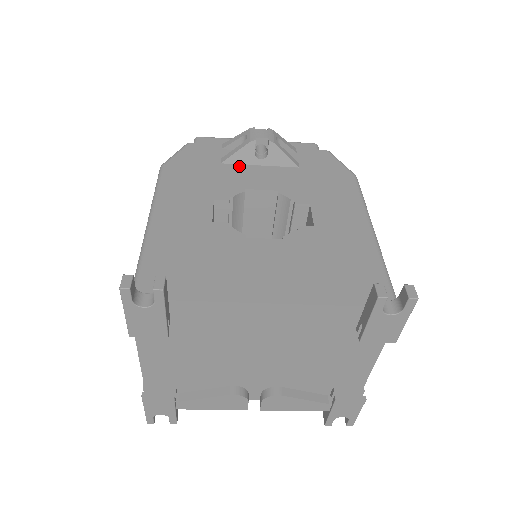
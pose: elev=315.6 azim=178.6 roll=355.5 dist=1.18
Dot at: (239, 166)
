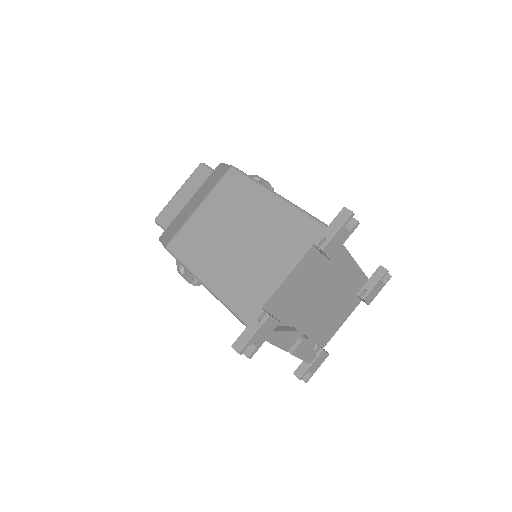
Dot at: occluded
